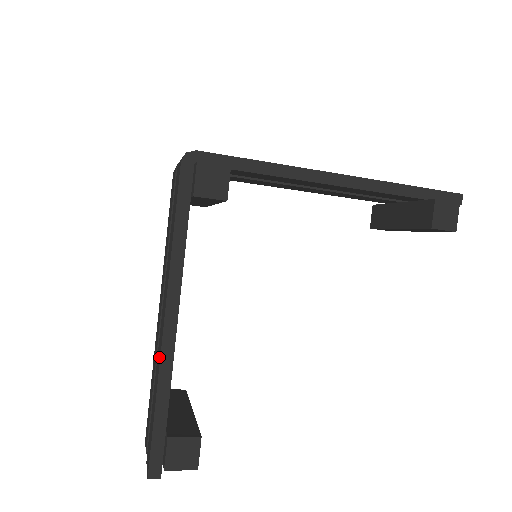
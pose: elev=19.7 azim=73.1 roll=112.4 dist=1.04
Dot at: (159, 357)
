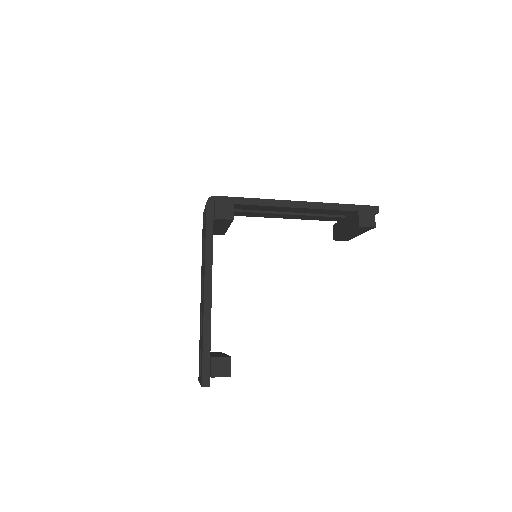
Dot at: (203, 314)
